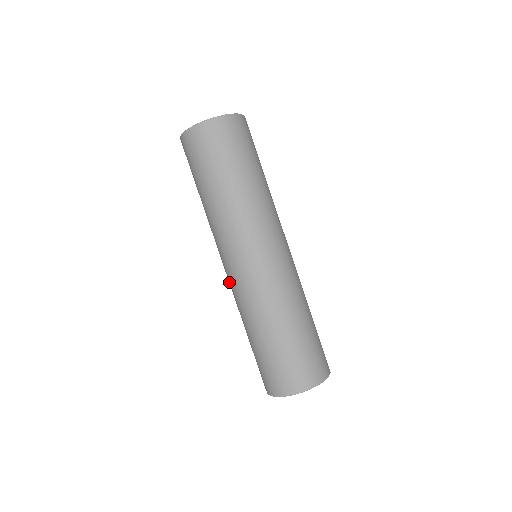
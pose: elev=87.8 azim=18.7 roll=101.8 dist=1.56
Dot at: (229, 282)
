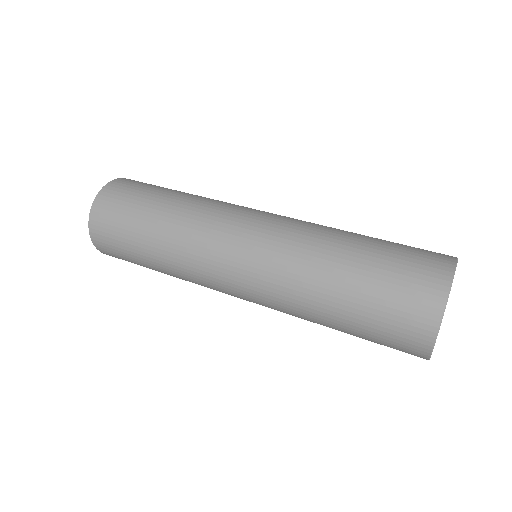
Dot at: (265, 239)
